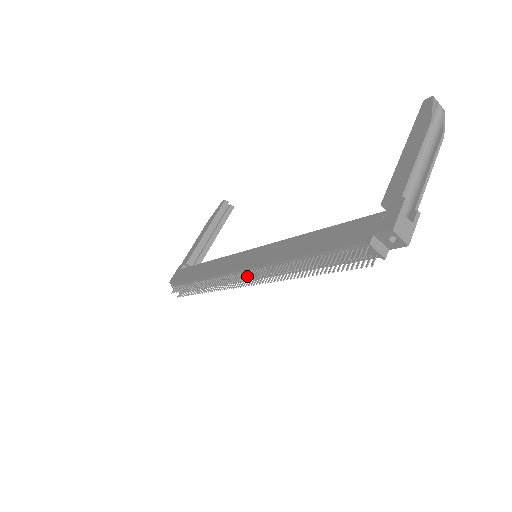
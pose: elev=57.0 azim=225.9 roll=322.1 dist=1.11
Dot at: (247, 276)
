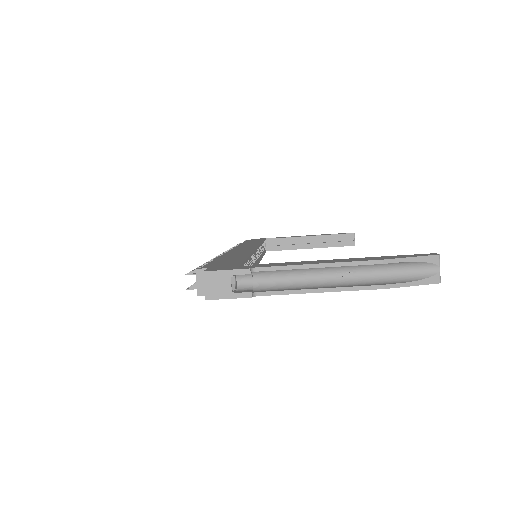
Dot at: occluded
